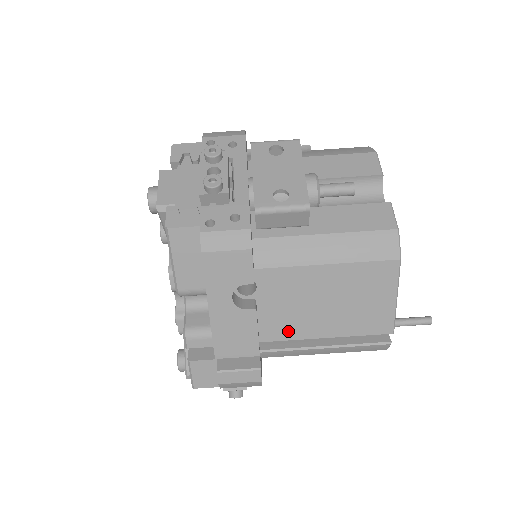
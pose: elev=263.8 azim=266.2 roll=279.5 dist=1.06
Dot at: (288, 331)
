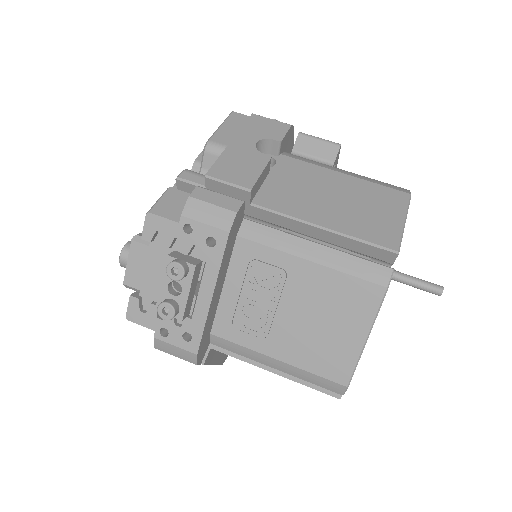
Dot at: (286, 205)
